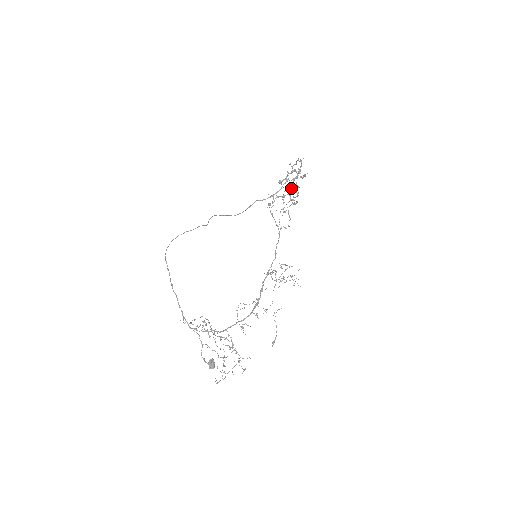
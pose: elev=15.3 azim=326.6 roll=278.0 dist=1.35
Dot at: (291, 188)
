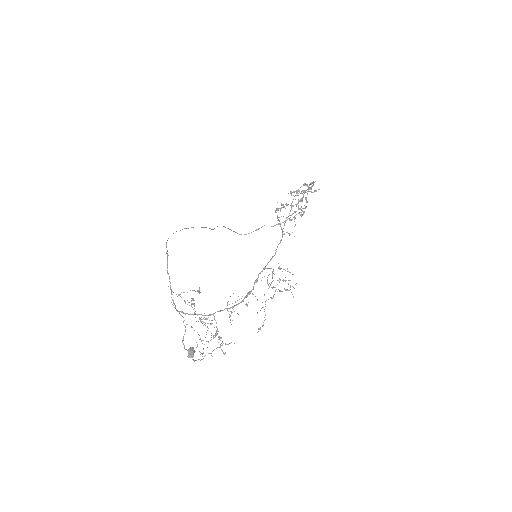
Dot at: (300, 199)
